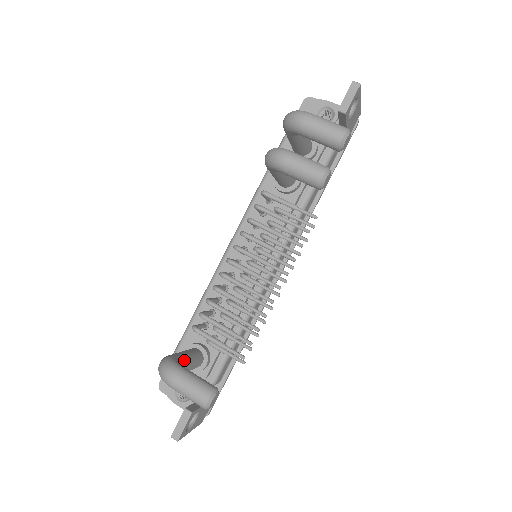
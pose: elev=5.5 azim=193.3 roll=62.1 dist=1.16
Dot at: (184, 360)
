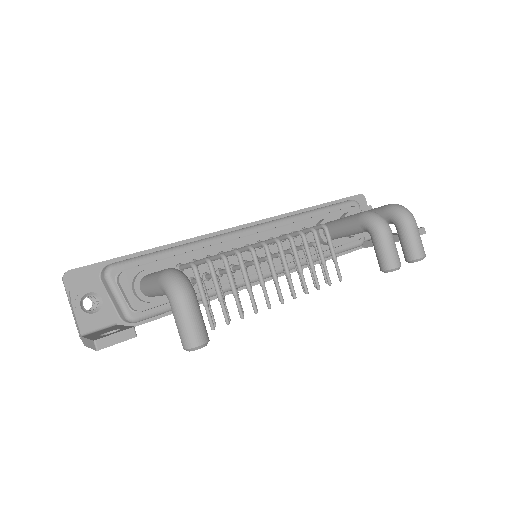
Dot at: occluded
